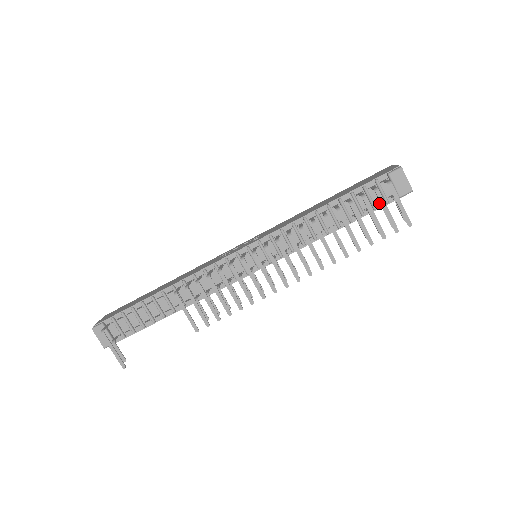
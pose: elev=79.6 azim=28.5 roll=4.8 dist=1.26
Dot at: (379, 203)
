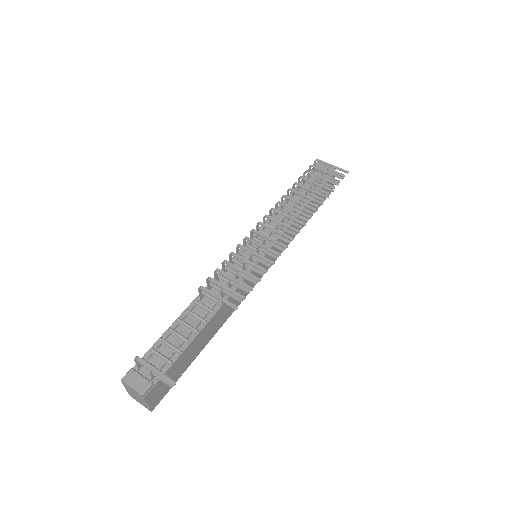
Dot at: occluded
